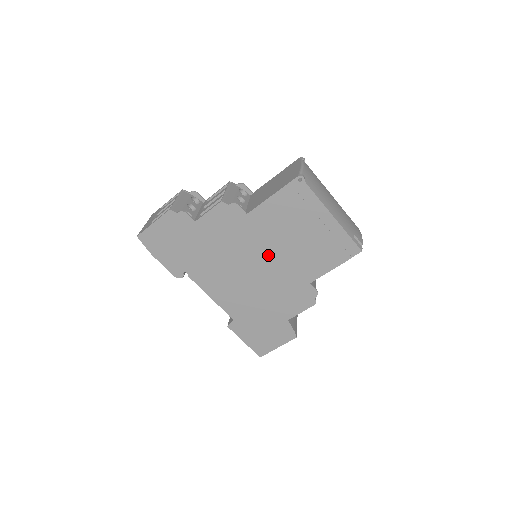
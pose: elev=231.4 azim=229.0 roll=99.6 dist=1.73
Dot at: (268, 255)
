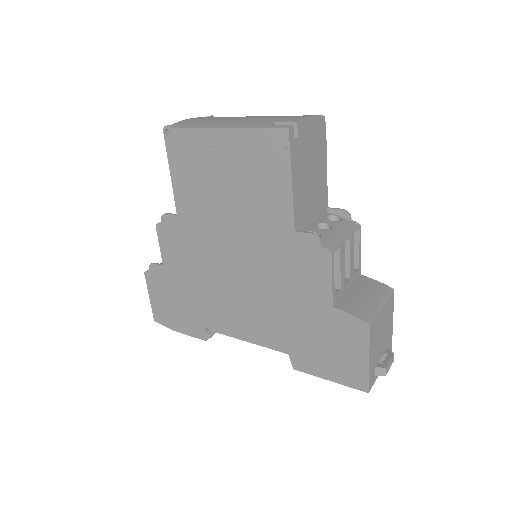
Dot at: (230, 240)
